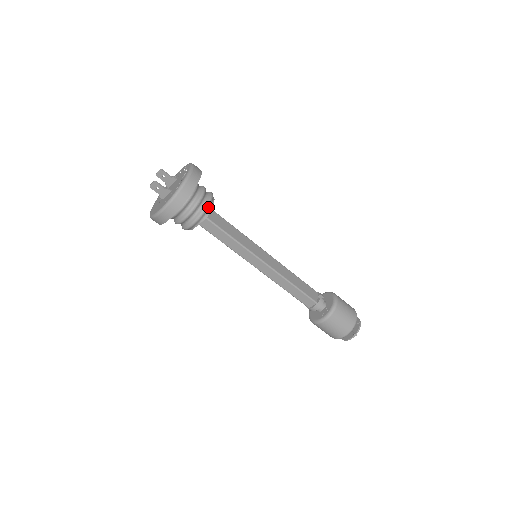
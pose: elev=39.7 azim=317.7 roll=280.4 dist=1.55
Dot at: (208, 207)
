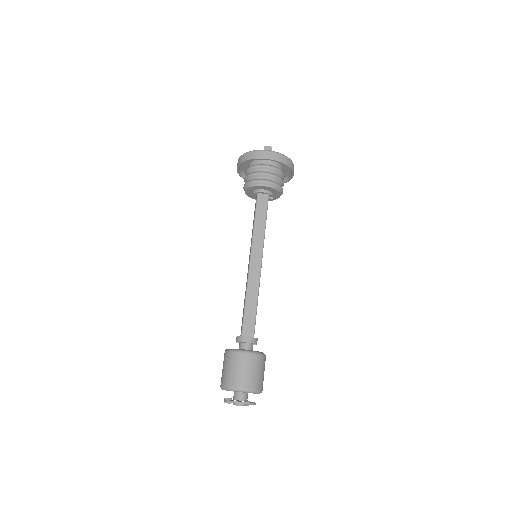
Dot at: (281, 189)
